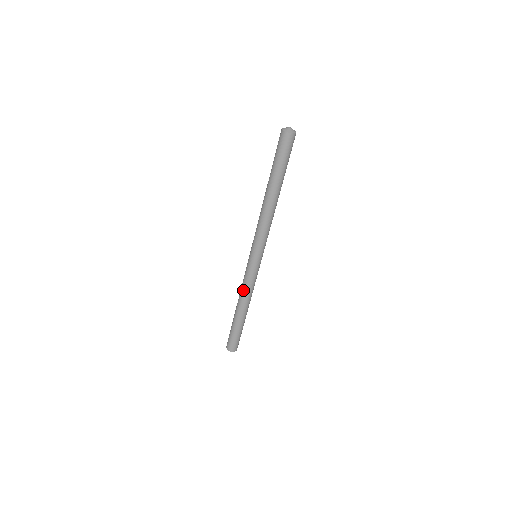
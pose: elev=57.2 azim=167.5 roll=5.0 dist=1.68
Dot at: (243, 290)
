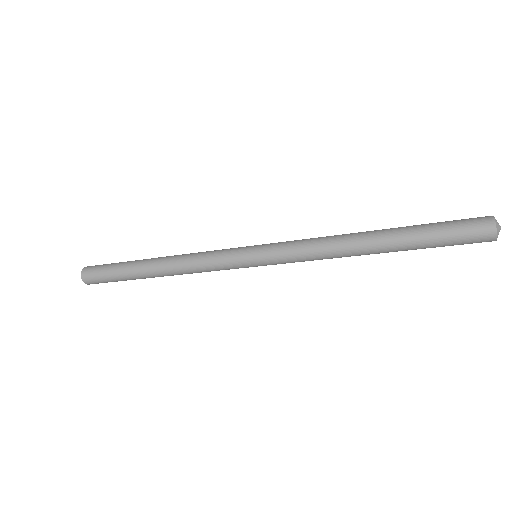
Dot at: (195, 272)
